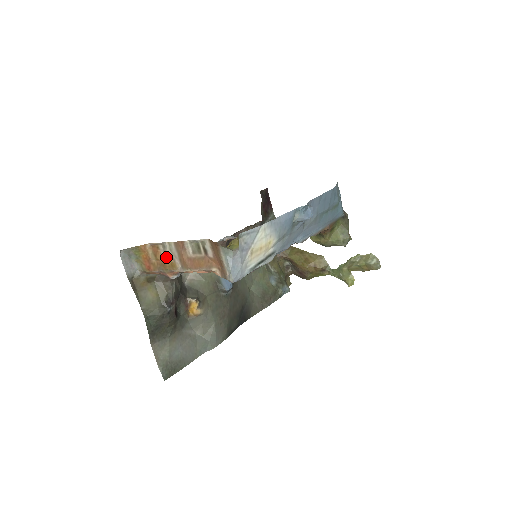
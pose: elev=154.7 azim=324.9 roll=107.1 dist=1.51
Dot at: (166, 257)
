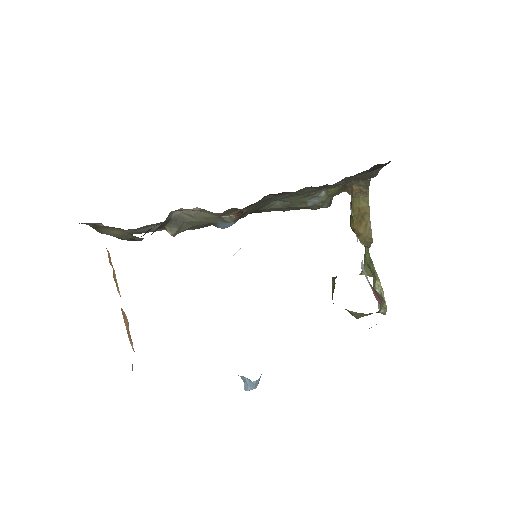
Dot at: (115, 275)
